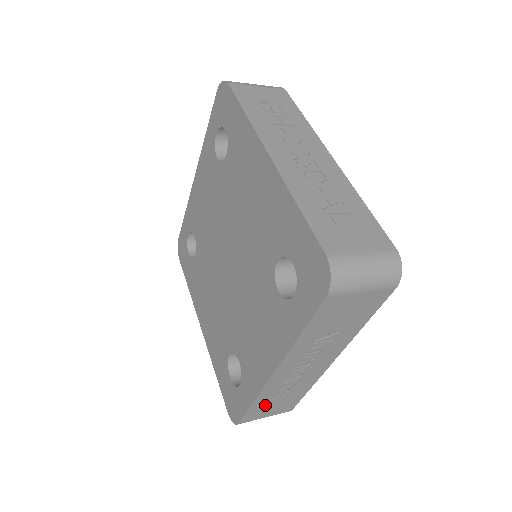
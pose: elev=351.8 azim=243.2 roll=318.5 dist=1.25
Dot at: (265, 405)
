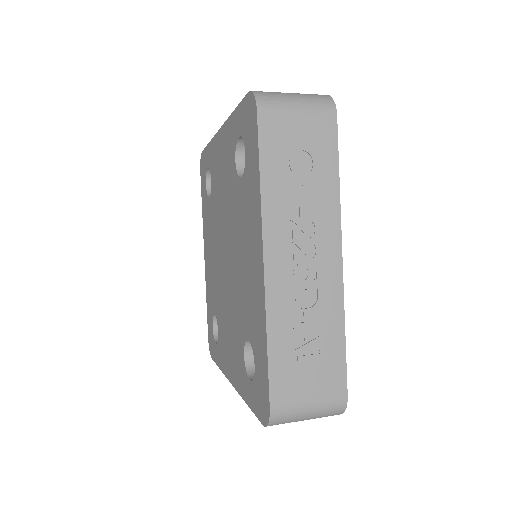
Dot at: occluded
